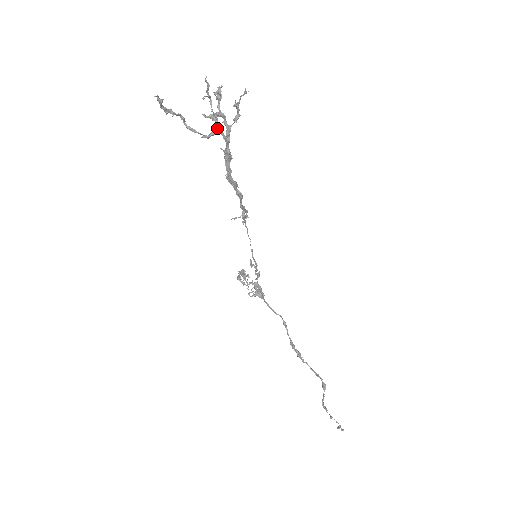
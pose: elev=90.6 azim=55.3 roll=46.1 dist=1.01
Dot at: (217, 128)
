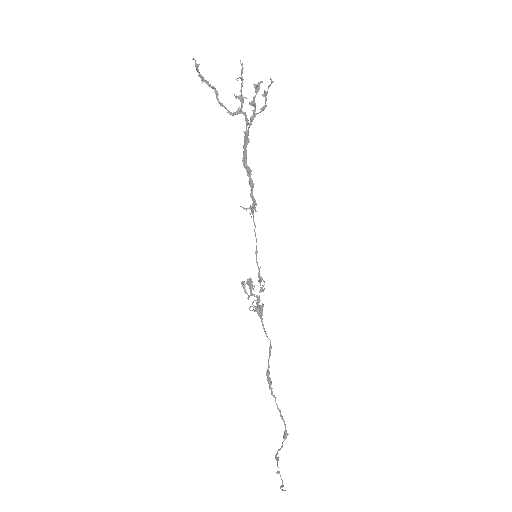
Dot at: (241, 108)
